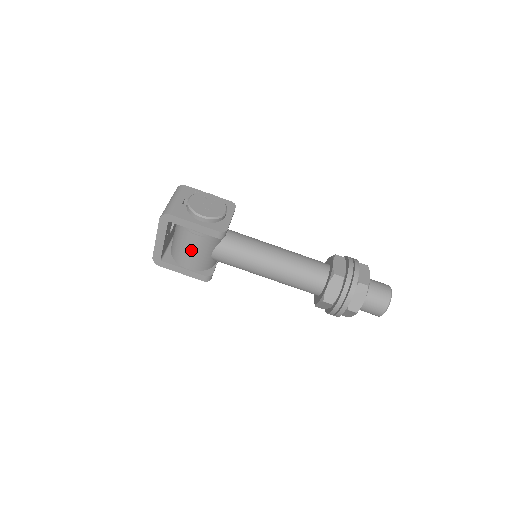
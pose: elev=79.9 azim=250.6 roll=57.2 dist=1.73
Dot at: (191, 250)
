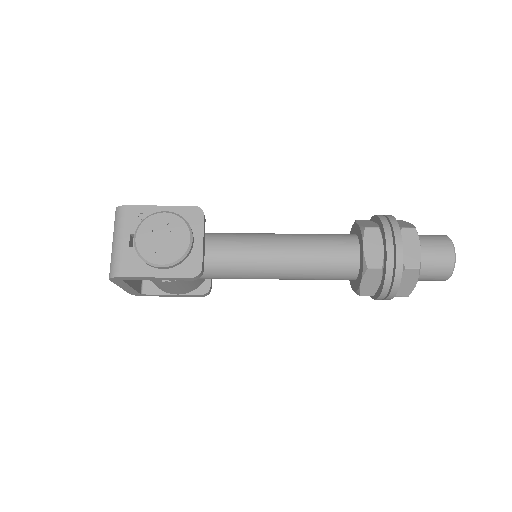
Dot at: (169, 287)
